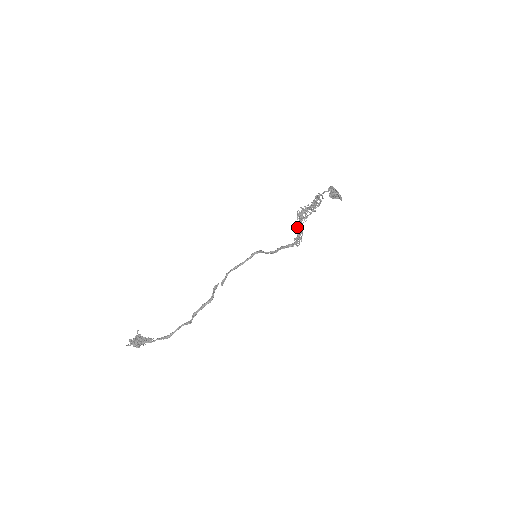
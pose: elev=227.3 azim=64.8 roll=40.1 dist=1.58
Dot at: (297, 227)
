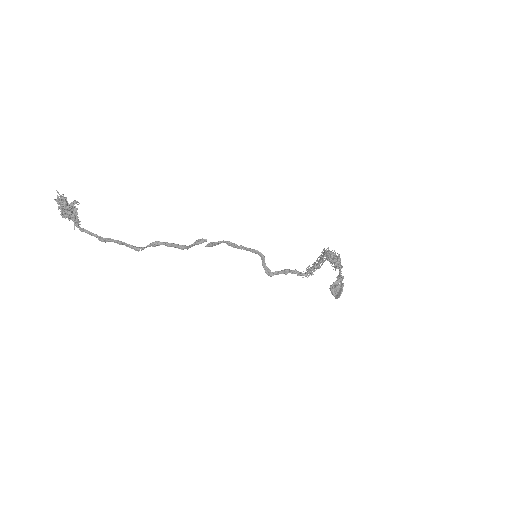
Dot at: (317, 260)
